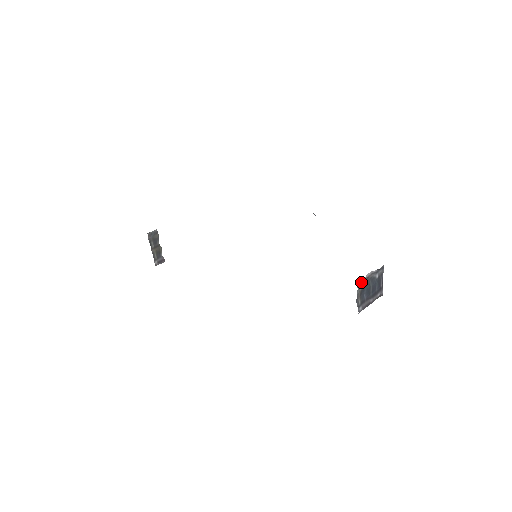
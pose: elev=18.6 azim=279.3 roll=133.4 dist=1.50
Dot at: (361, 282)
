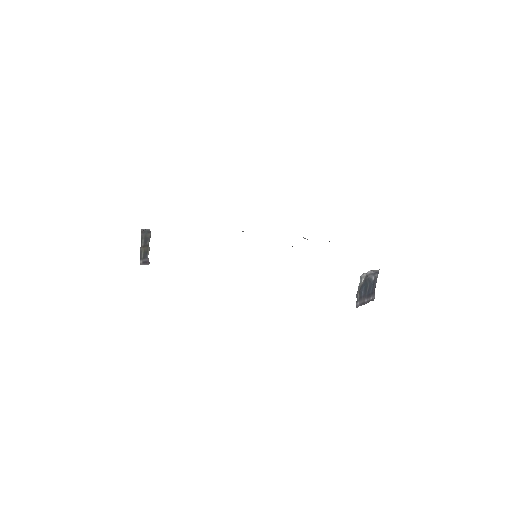
Dot at: (363, 276)
